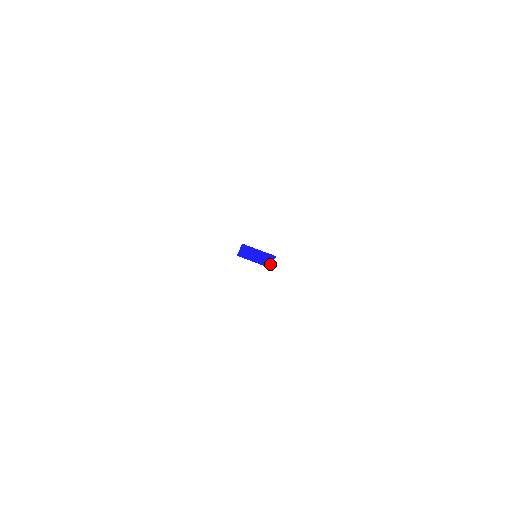
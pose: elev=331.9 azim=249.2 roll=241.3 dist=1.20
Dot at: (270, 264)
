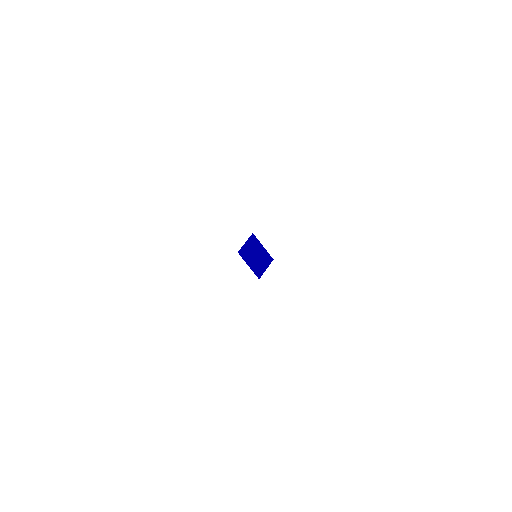
Dot at: (269, 264)
